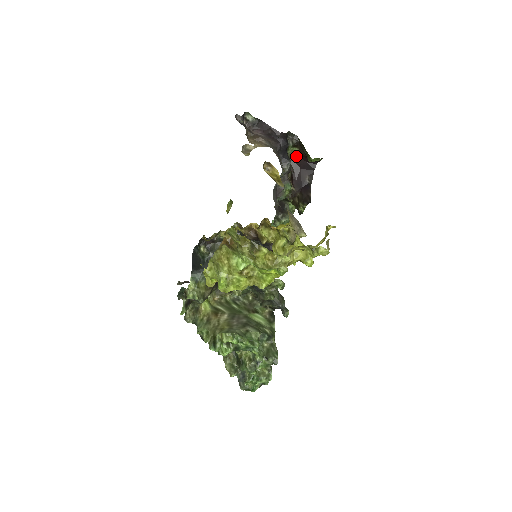
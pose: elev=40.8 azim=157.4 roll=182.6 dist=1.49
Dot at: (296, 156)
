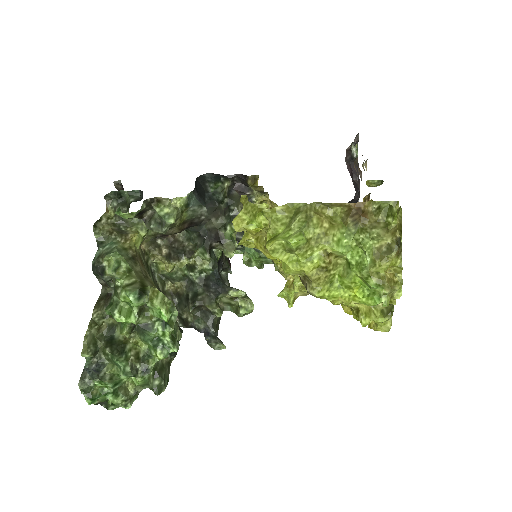
Dot at: occluded
